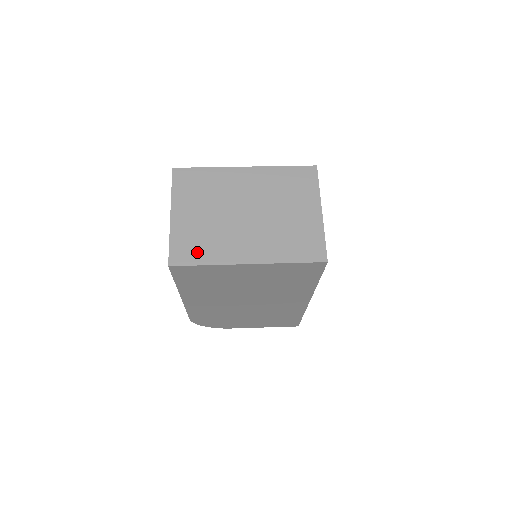
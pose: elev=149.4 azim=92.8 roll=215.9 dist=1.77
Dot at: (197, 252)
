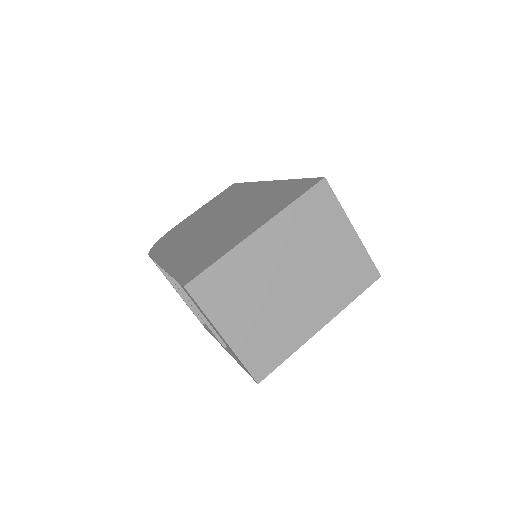
Dot at: (273, 353)
